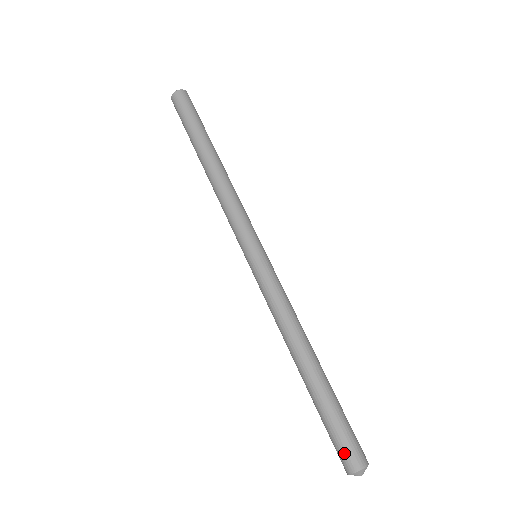
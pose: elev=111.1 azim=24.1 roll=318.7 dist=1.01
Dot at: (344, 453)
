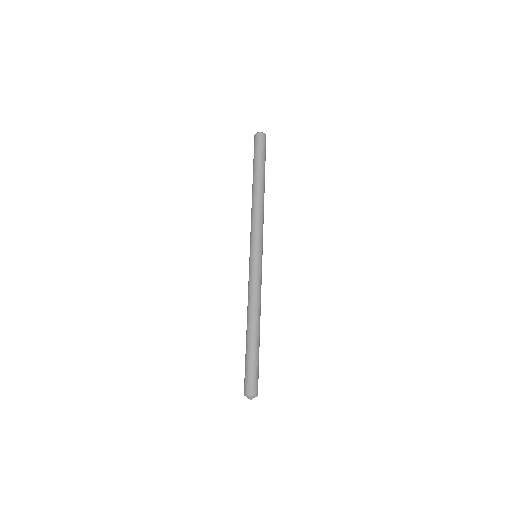
Dot at: (244, 383)
